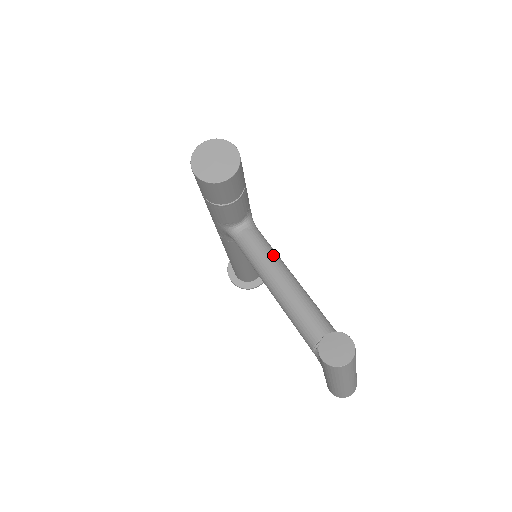
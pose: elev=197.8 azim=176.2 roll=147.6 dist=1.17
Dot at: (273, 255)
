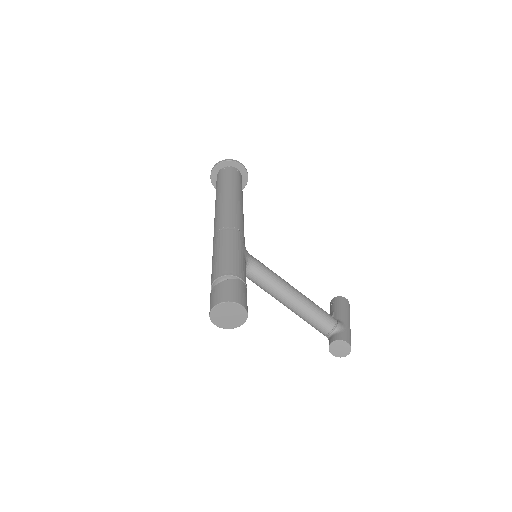
Dot at: (277, 286)
